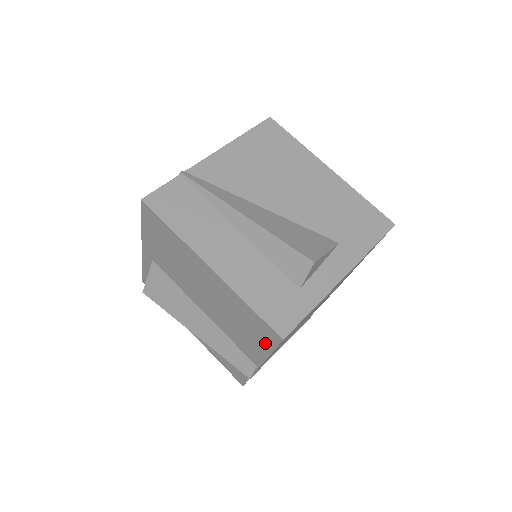
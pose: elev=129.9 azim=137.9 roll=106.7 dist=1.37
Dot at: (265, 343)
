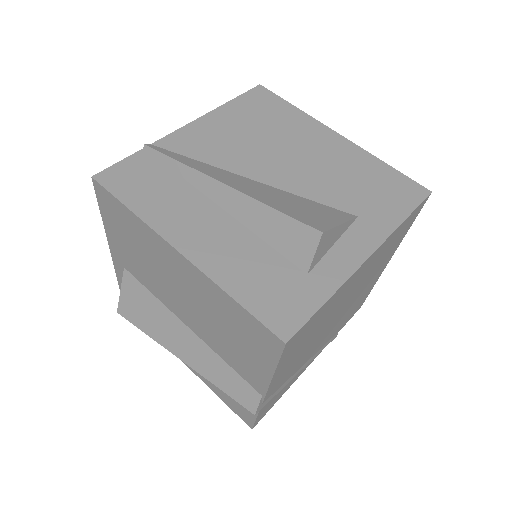
Dot at: (264, 356)
